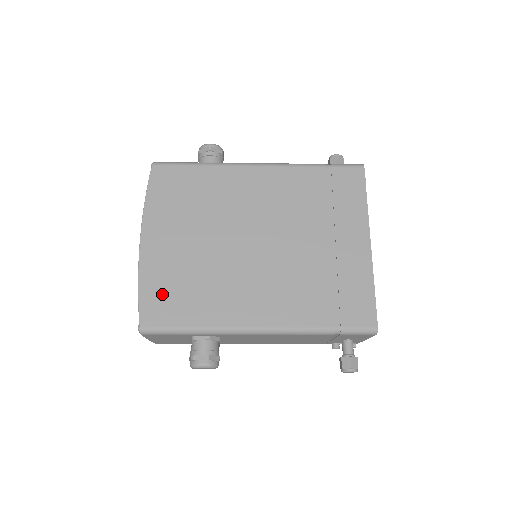
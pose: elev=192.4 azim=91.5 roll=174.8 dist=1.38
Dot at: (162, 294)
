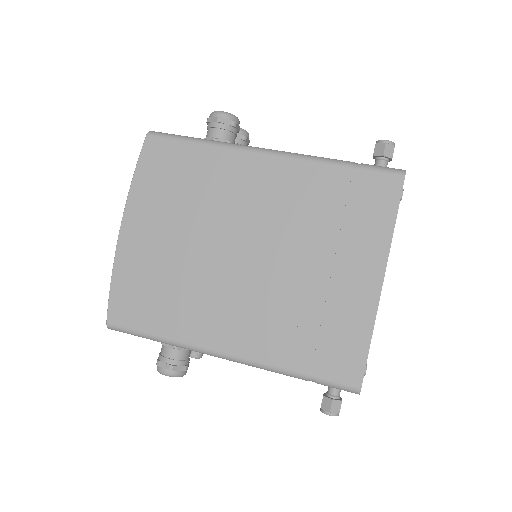
Dot at: (133, 292)
